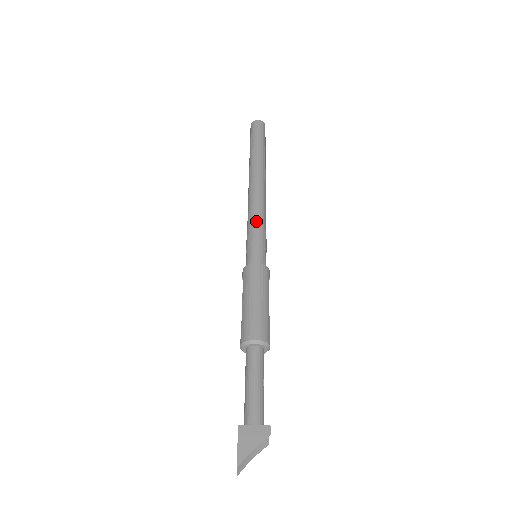
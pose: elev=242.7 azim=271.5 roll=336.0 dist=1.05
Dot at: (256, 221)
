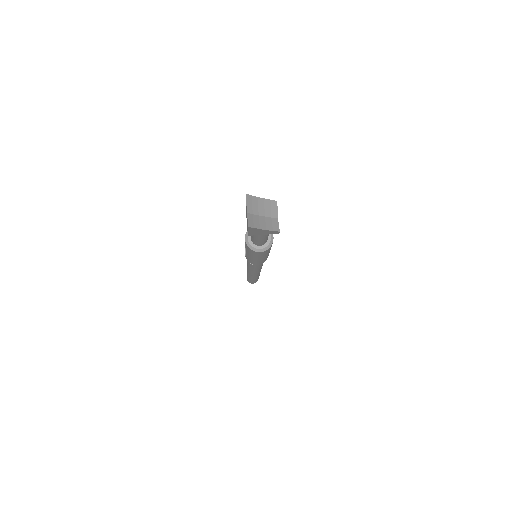
Dot at: occluded
